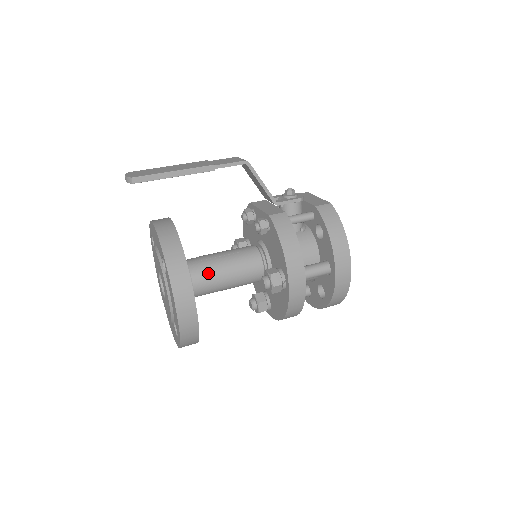
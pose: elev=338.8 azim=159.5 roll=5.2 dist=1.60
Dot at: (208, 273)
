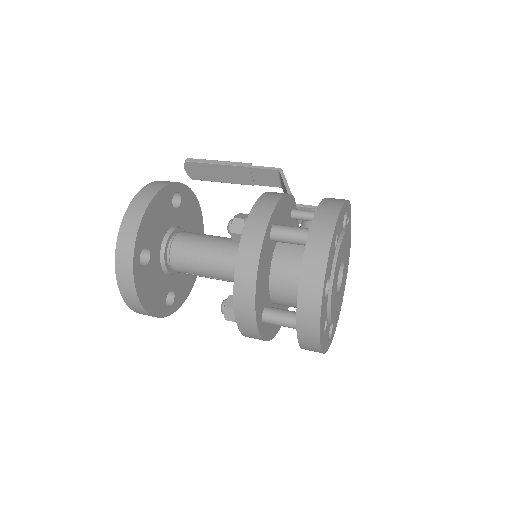
Dot at: (195, 235)
